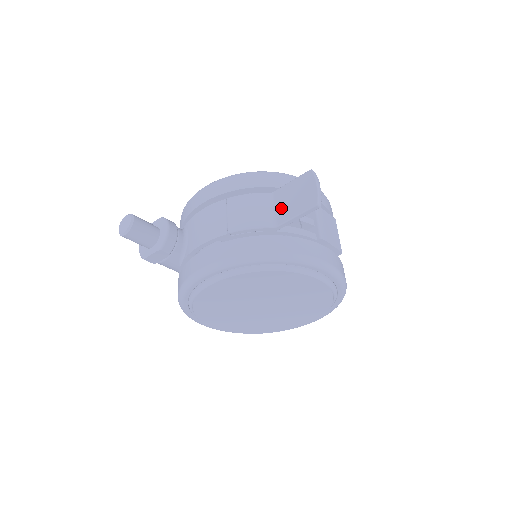
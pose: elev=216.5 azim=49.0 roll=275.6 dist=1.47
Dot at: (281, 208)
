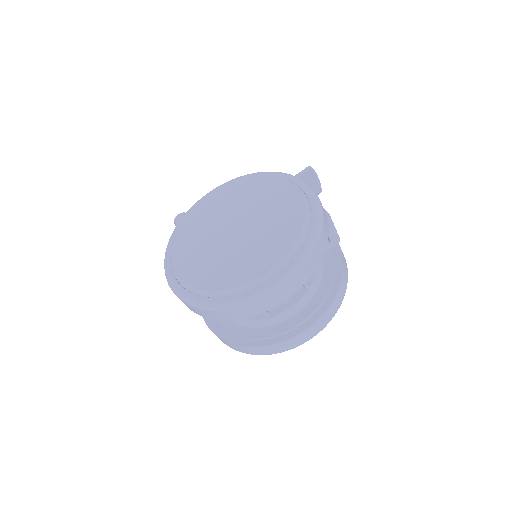
Dot at: occluded
